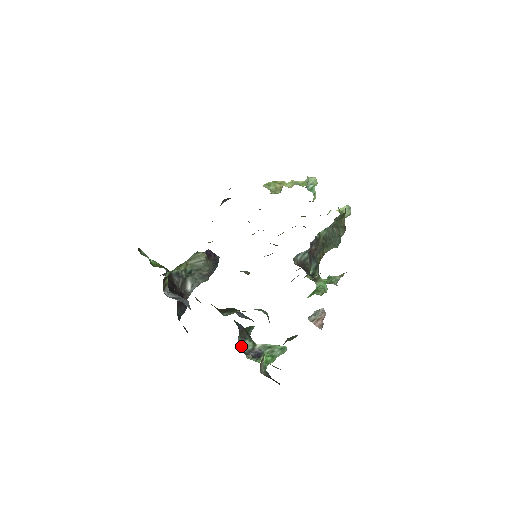
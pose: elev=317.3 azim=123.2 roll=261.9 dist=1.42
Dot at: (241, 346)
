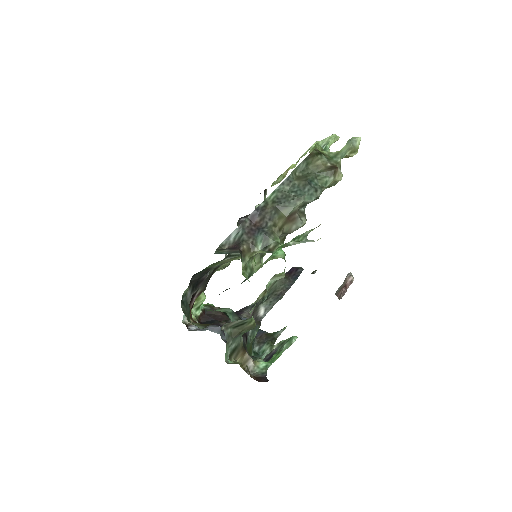
Dot at: (260, 353)
